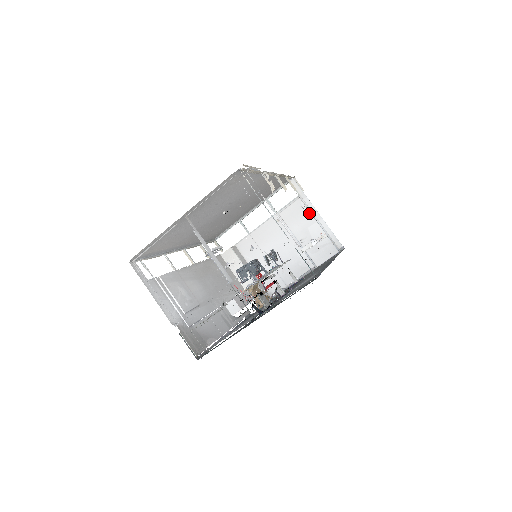
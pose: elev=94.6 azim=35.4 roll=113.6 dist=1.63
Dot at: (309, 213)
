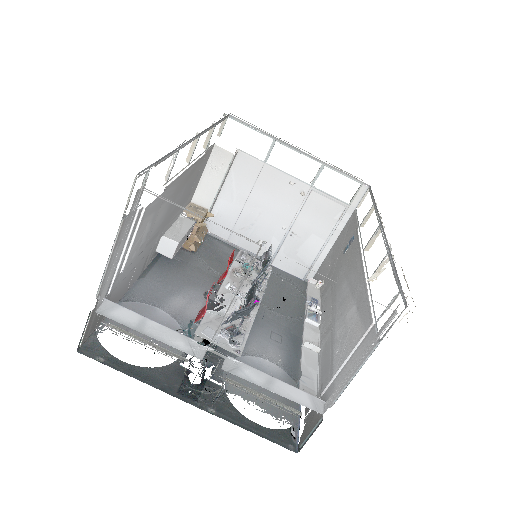
Dot at: (332, 227)
